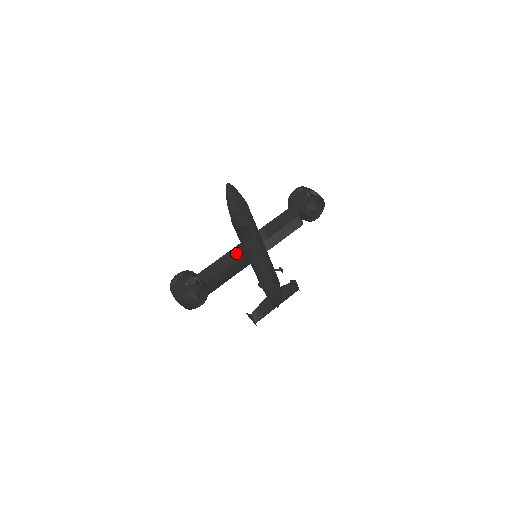
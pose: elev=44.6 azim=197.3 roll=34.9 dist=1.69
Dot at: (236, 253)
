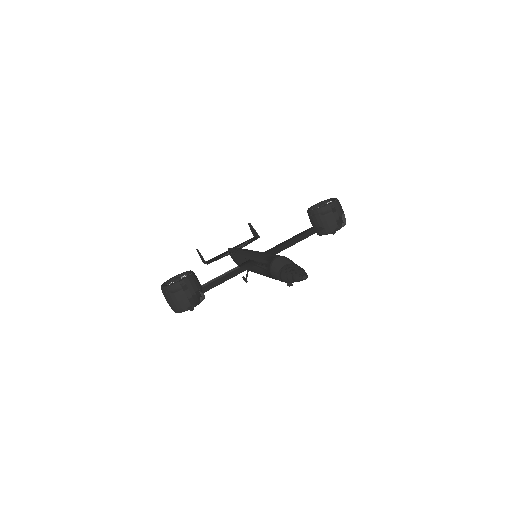
Dot at: occluded
